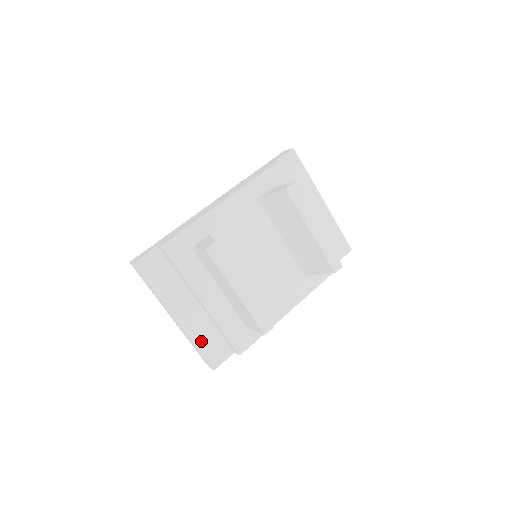
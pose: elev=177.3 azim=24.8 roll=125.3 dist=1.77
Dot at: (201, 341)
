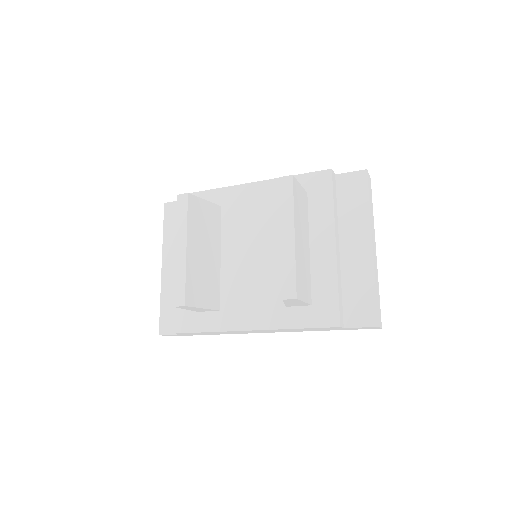
Dot at: (167, 300)
